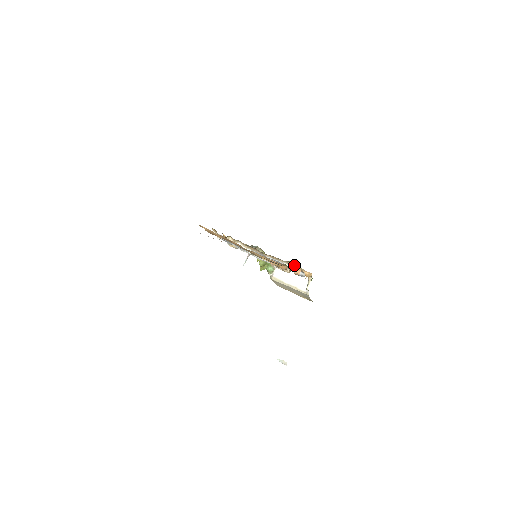
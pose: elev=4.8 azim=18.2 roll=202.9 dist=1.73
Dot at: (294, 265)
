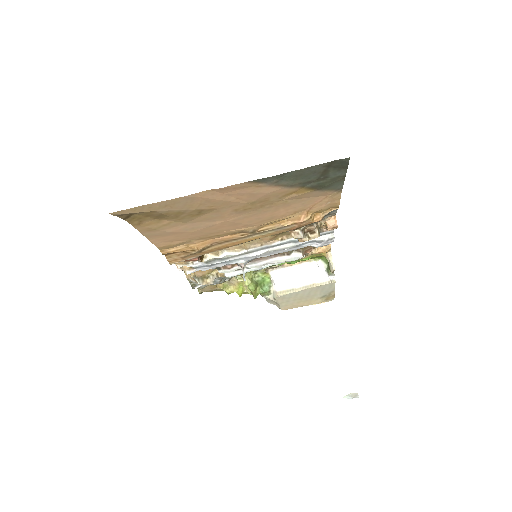
Dot at: occluded
